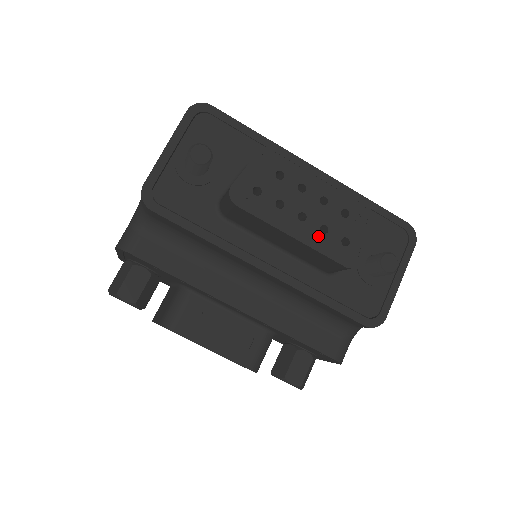
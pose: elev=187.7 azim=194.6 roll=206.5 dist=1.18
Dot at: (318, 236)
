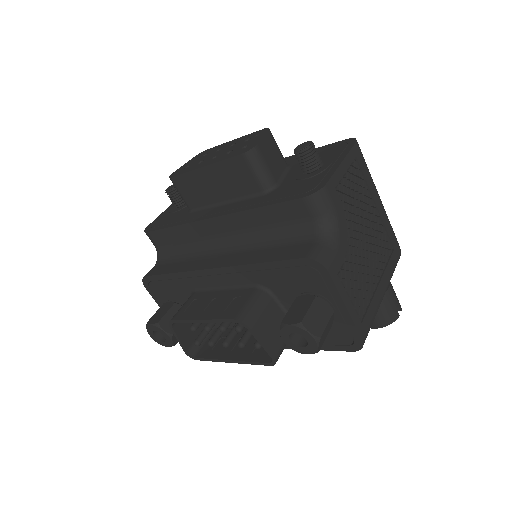
Dot at: (224, 156)
